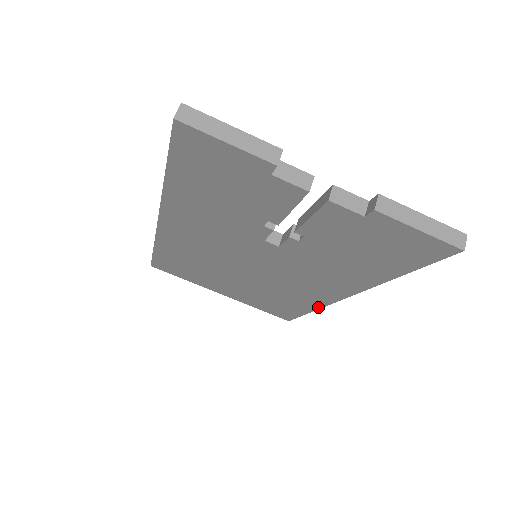
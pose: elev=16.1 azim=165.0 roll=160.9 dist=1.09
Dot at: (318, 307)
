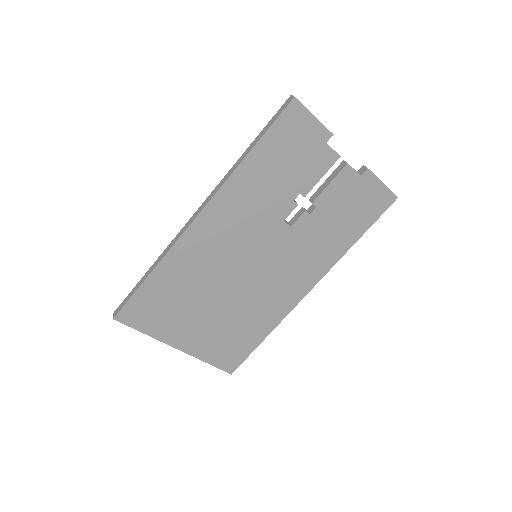
Dot at: (279, 321)
